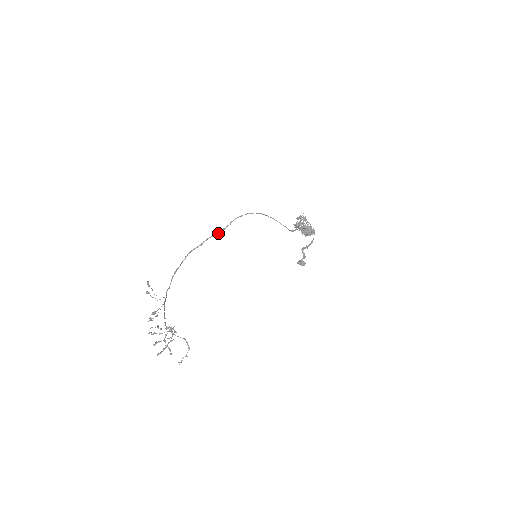
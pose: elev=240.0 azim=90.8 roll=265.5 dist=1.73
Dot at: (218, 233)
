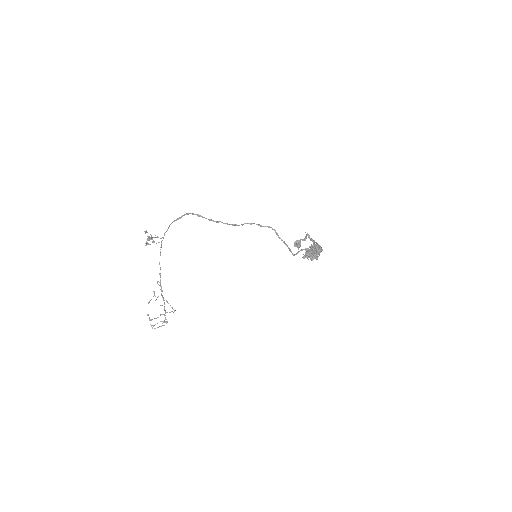
Dot at: occluded
